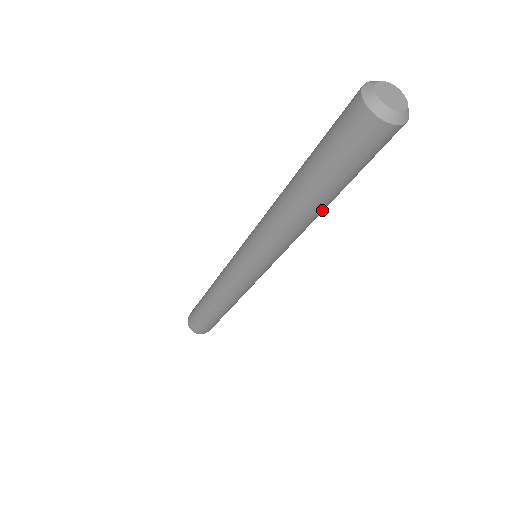
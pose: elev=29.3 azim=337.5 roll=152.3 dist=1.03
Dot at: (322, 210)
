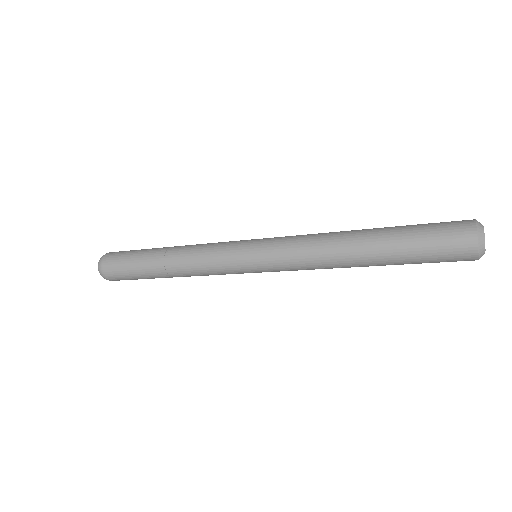
Dot at: (362, 265)
